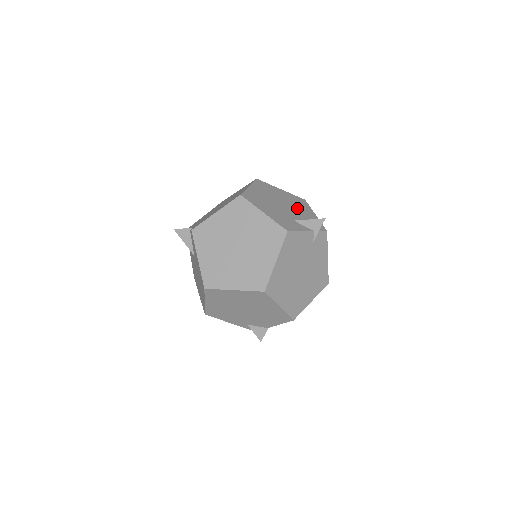
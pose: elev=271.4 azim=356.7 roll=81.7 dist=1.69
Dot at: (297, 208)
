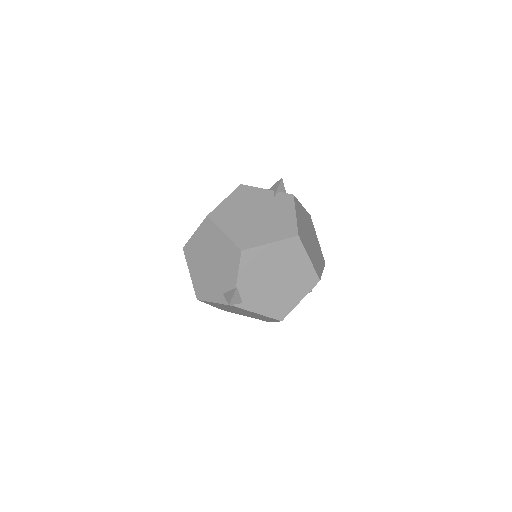
Dot at: occluded
